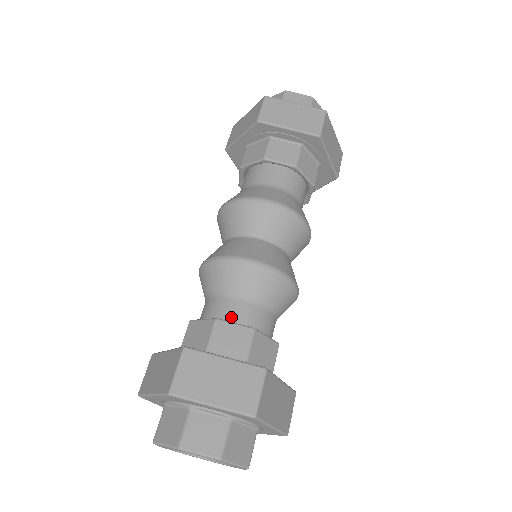
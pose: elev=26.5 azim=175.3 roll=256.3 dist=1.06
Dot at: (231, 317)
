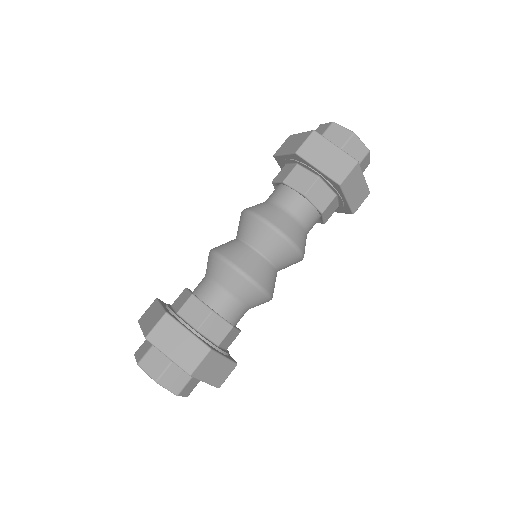
Dot at: (195, 289)
